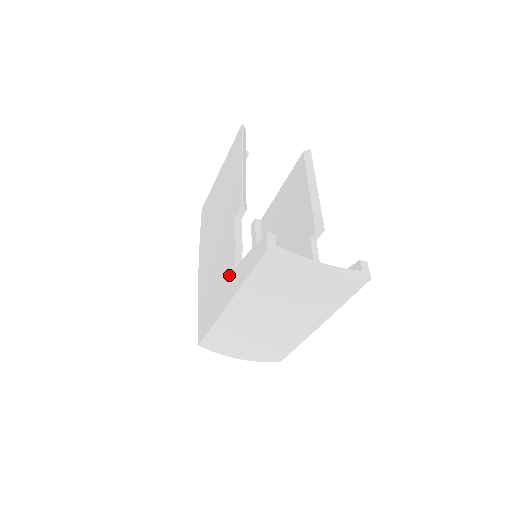
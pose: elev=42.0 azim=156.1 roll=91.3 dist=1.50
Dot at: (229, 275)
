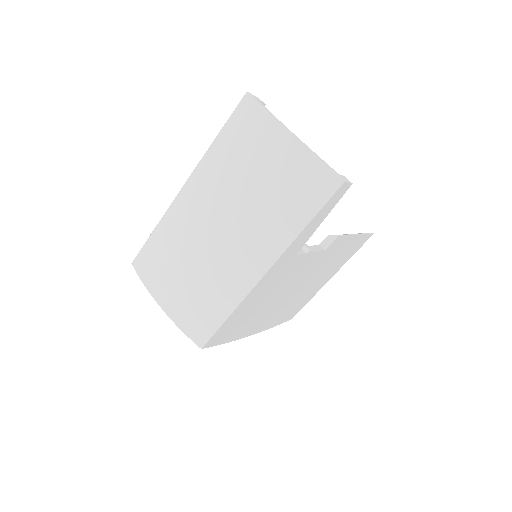
Dot at: occluded
